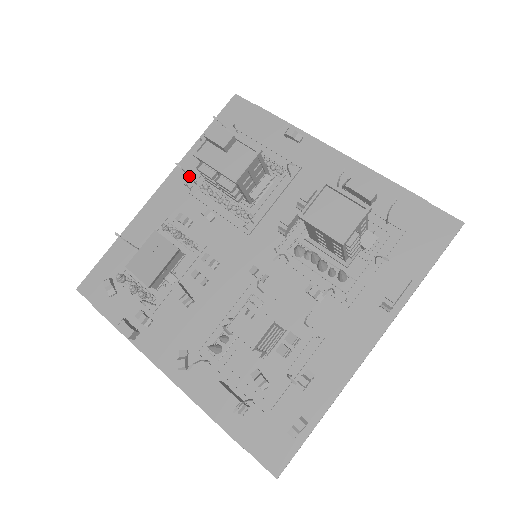
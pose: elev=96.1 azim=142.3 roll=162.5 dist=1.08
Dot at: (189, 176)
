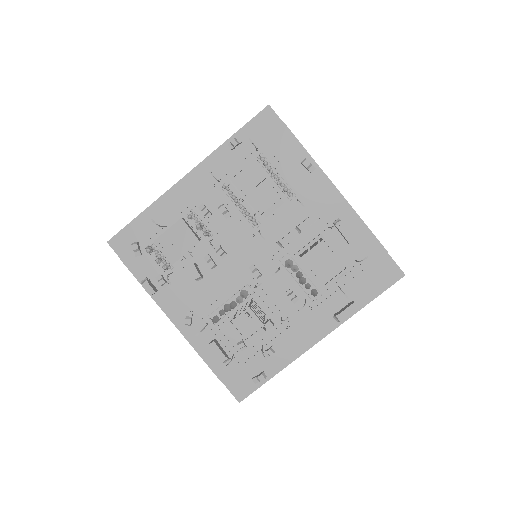
Dot at: (217, 180)
